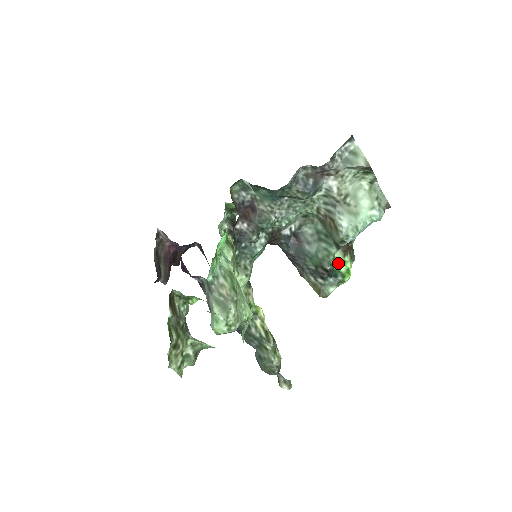
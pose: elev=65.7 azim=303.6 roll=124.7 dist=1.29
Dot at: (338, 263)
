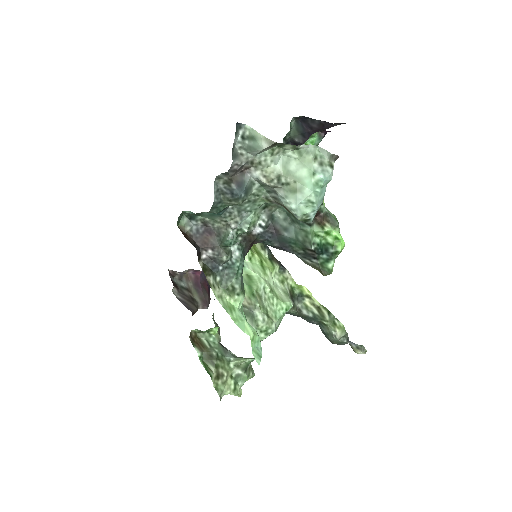
Dot at: (322, 236)
